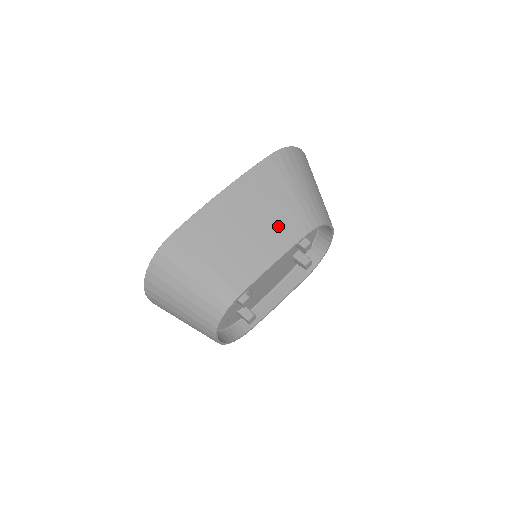
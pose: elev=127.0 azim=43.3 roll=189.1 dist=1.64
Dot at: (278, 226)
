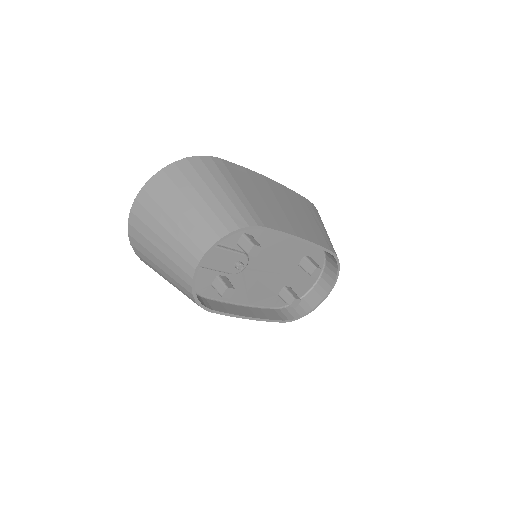
Dot at: (309, 227)
